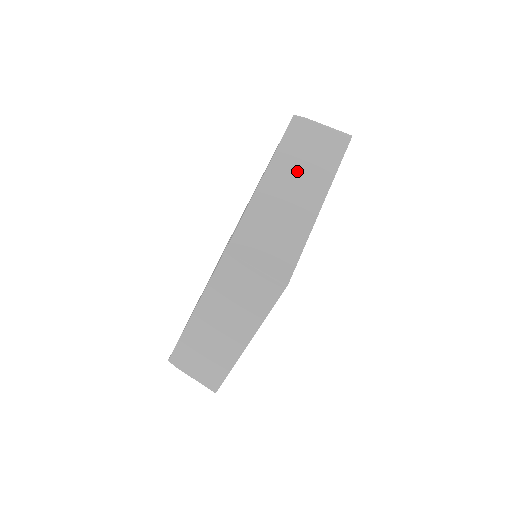
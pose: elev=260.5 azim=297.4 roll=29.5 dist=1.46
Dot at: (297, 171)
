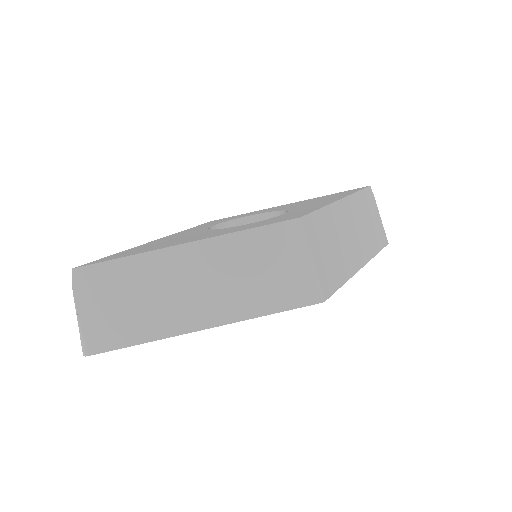
Dot at: (359, 223)
